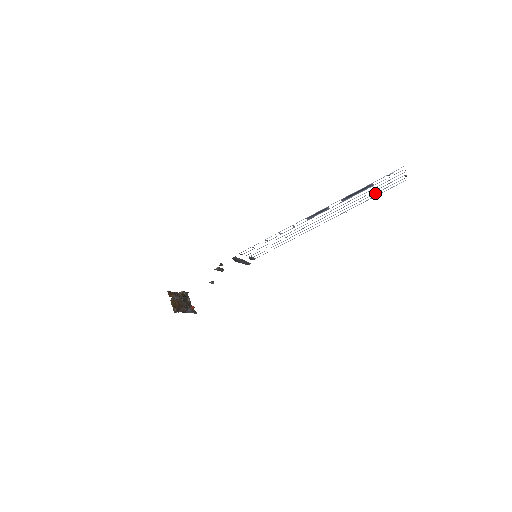
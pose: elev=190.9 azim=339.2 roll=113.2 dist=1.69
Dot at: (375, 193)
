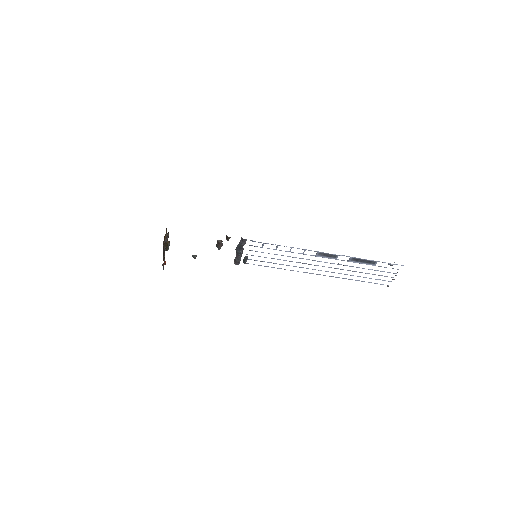
Dot at: (366, 277)
